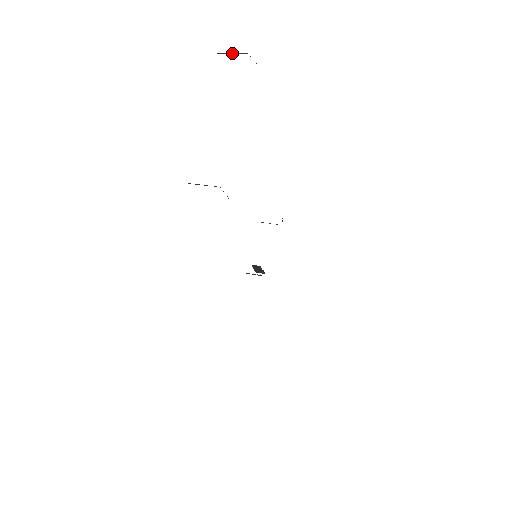
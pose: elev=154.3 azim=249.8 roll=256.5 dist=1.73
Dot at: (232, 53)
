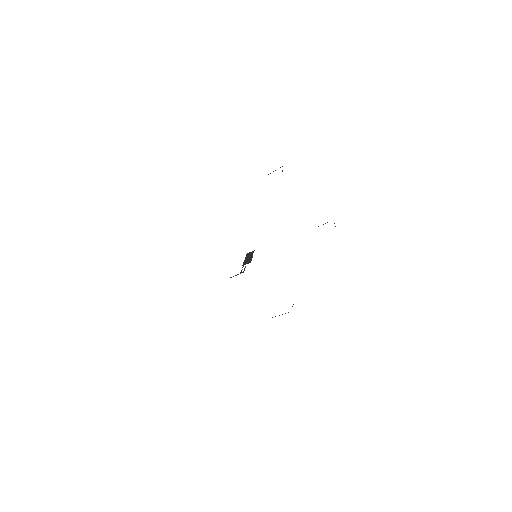
Dot at: occluded
